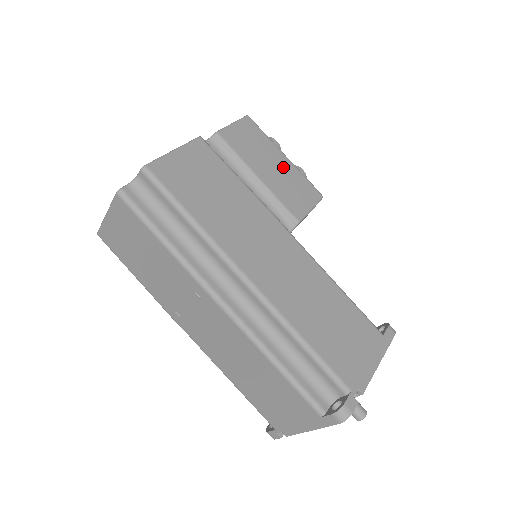
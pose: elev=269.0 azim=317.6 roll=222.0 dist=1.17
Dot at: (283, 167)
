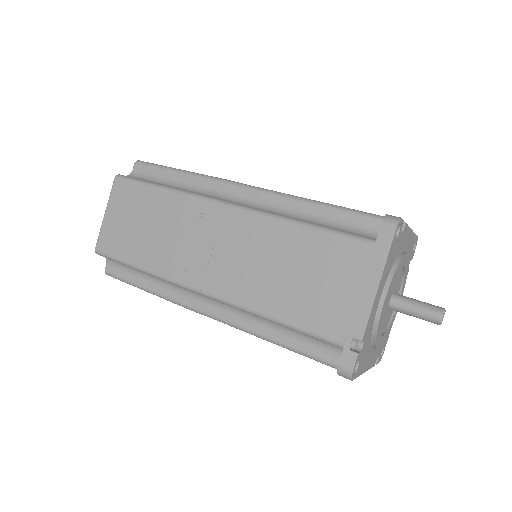
Dot at: occluded
